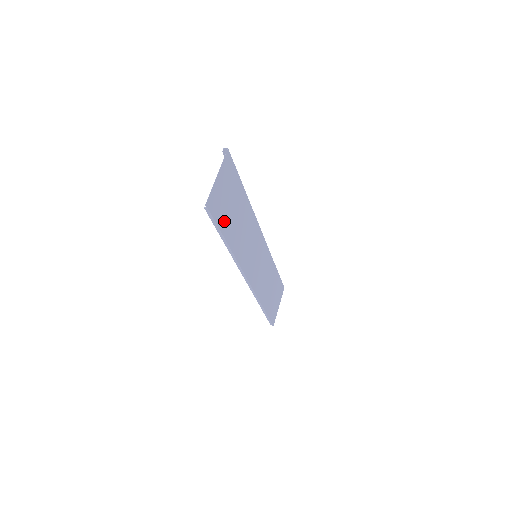
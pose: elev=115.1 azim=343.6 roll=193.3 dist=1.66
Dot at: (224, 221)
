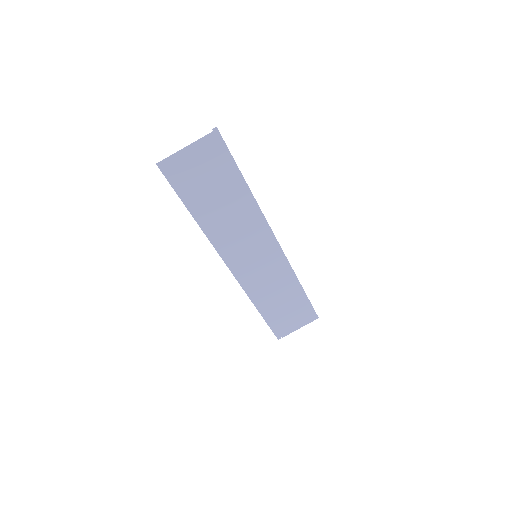
Dot at: (191, 194)
